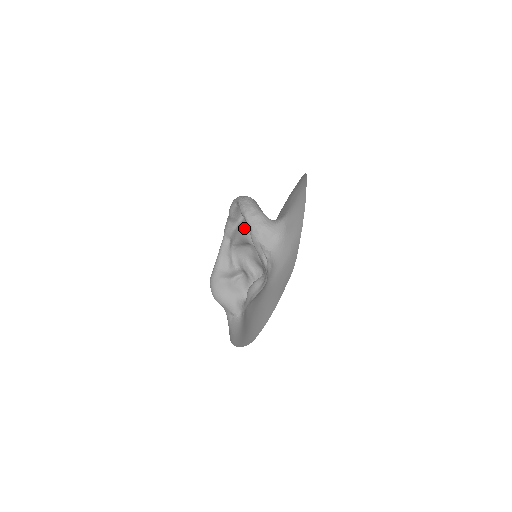
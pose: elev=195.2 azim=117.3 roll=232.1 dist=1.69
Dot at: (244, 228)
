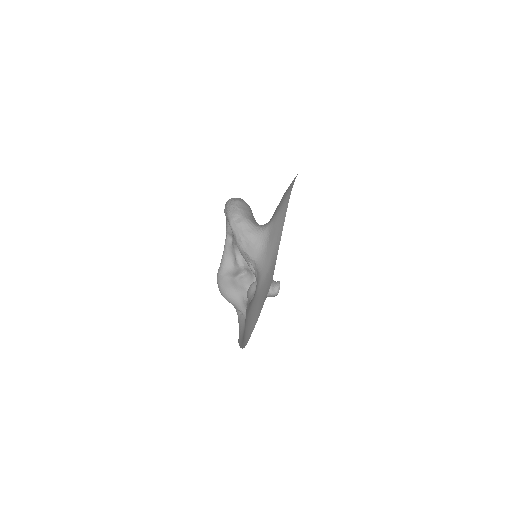
Dot at: occluded
